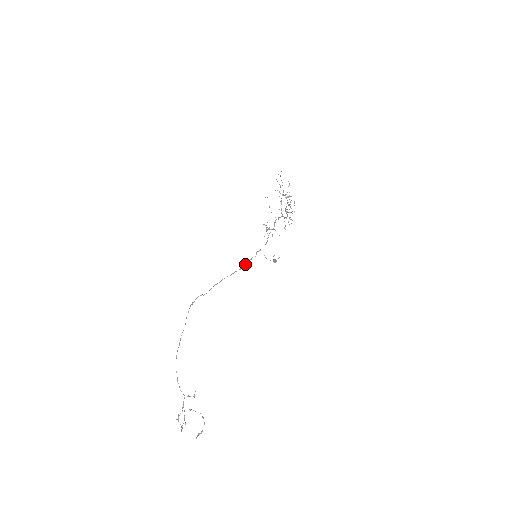
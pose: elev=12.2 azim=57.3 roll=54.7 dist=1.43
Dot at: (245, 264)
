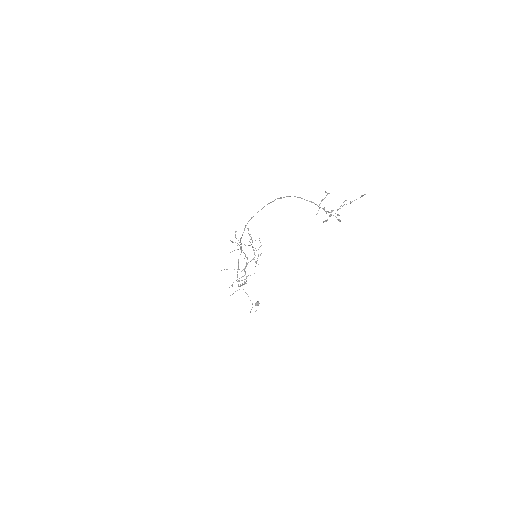
Dot at: (241, 285)
